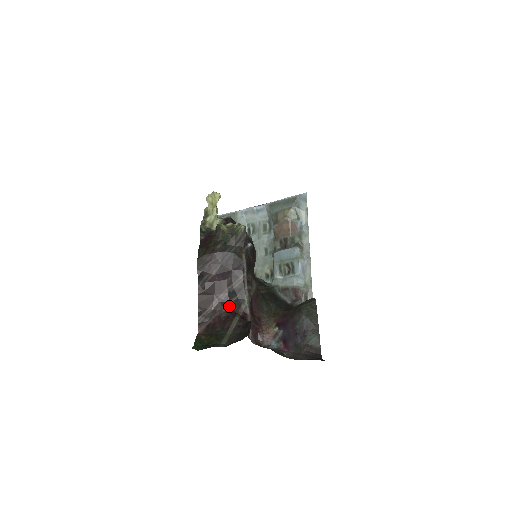
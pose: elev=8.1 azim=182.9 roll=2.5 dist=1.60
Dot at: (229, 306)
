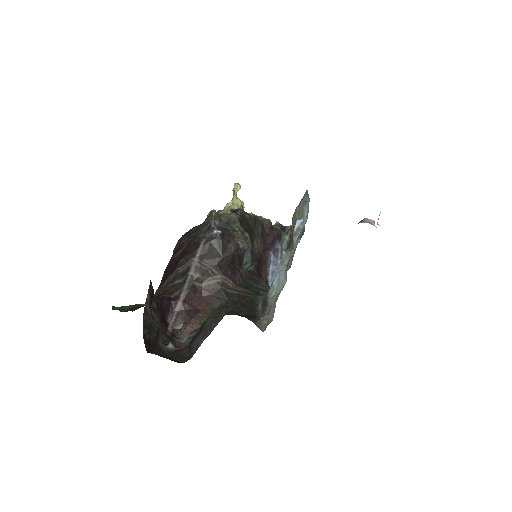
Dot at: (171, 286)
